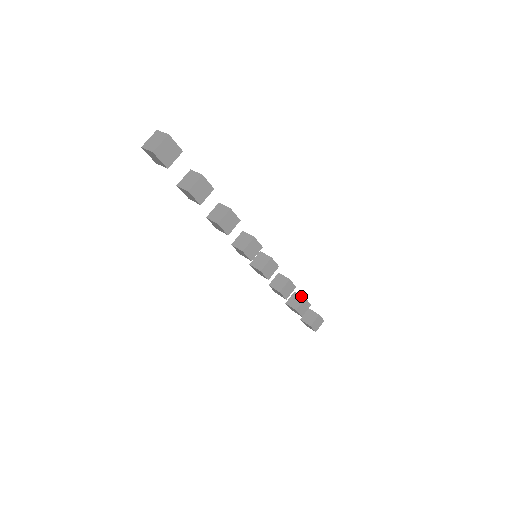
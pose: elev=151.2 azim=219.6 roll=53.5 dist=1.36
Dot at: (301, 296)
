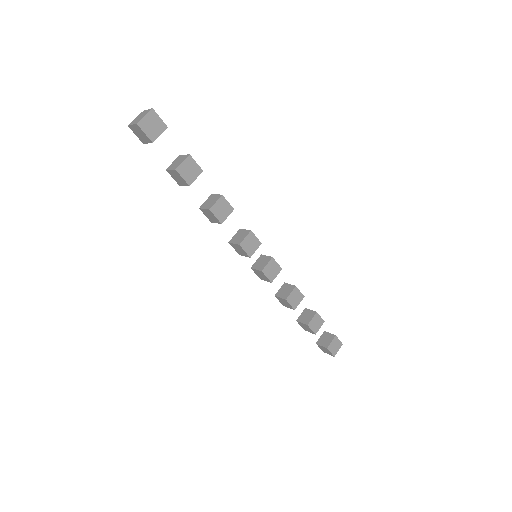
Dot at: (312, 311)
